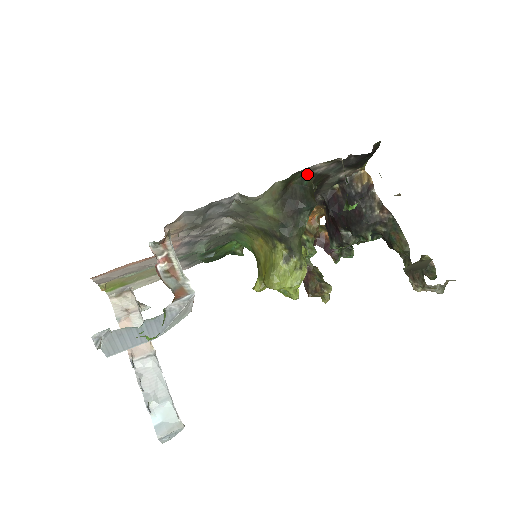
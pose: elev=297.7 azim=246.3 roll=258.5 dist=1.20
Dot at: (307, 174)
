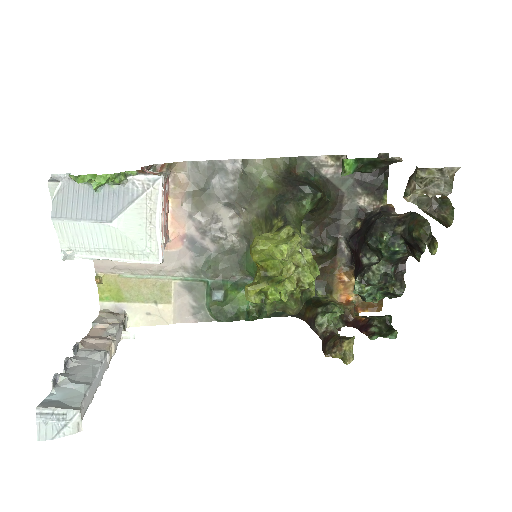
Dot at: (314, 170)
